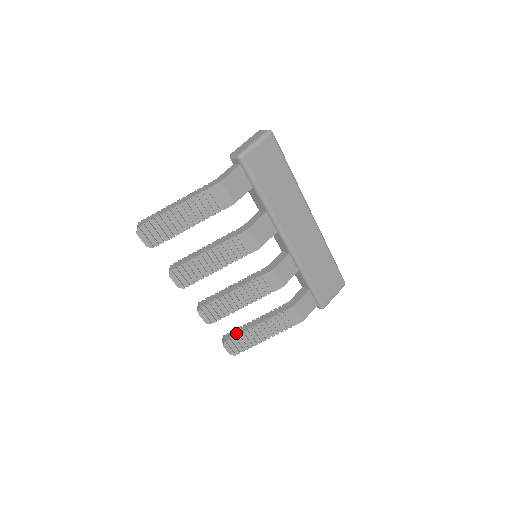
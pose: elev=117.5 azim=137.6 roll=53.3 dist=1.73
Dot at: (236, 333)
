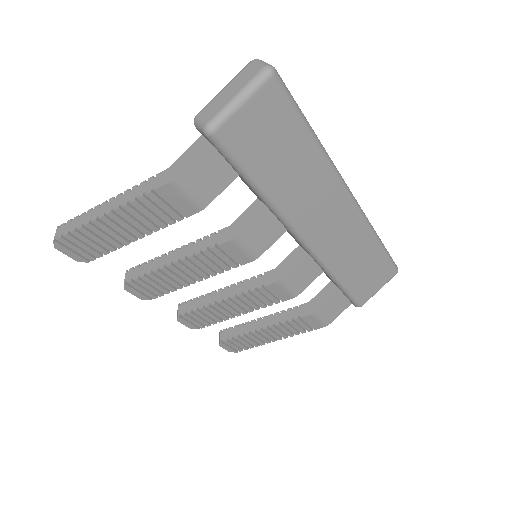
Dot at: (235, 333)
